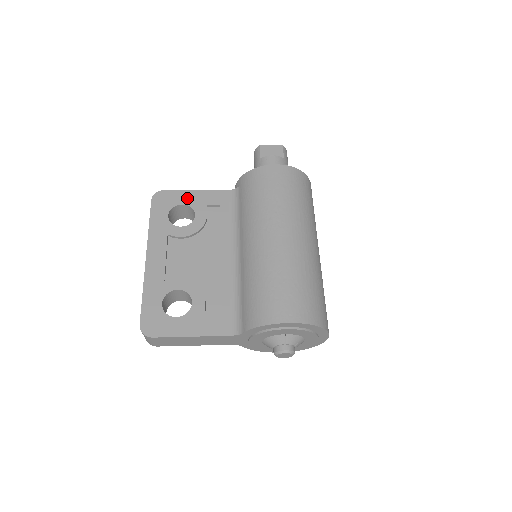
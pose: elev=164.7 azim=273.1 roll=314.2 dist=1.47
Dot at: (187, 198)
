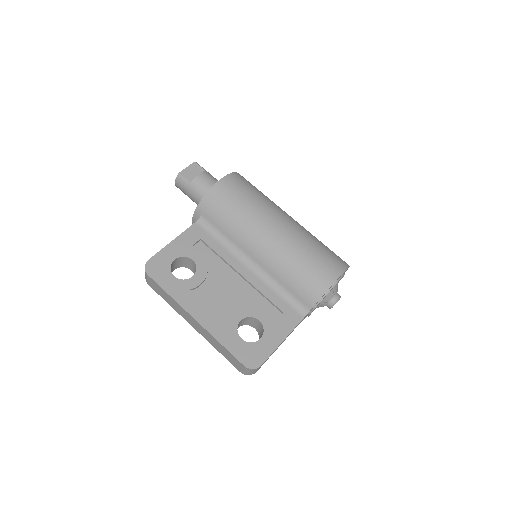
Dot at: (172, 252)
